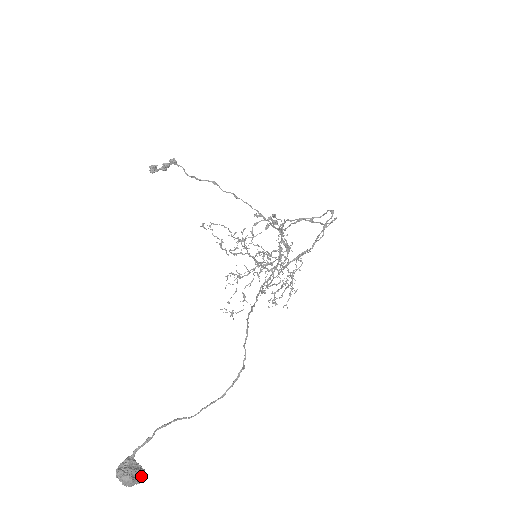
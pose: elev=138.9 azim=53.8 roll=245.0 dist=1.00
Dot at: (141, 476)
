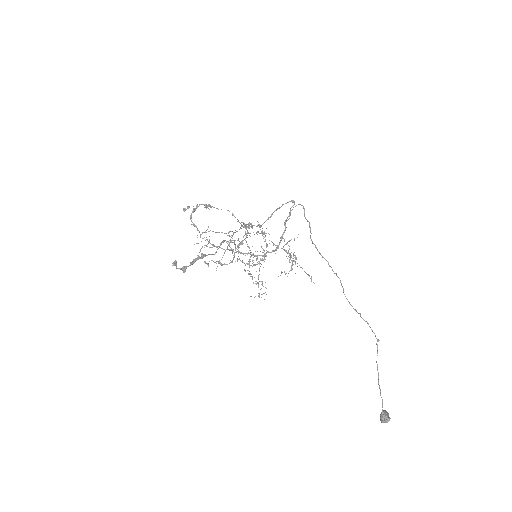
Dot at: (388, 413)
